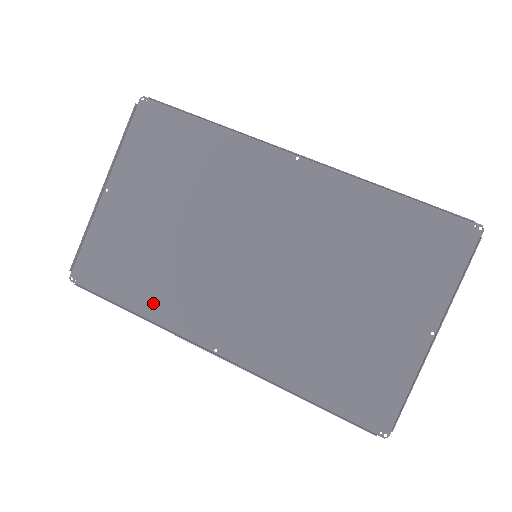
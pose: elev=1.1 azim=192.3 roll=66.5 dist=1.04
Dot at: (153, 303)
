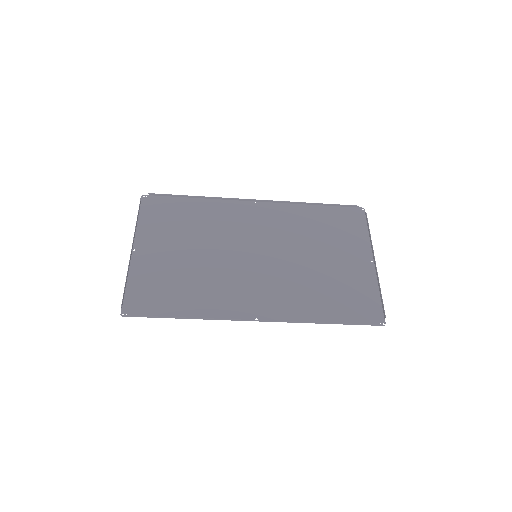
Dot at: (197, 307)
